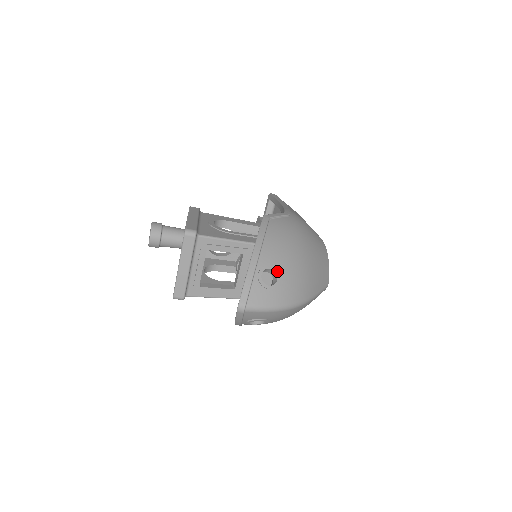
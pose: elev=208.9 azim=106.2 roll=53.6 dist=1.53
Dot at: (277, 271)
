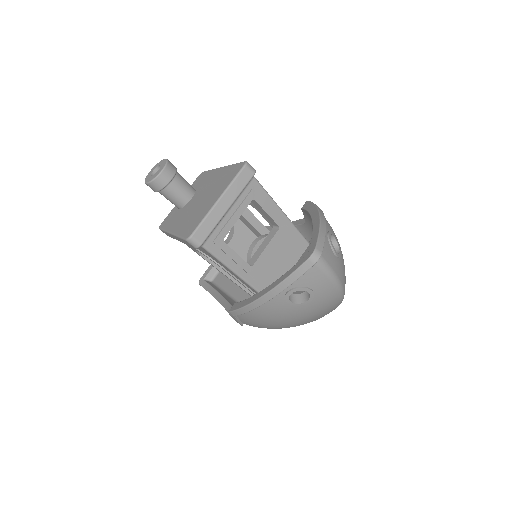
Dot at: (338, 244)
